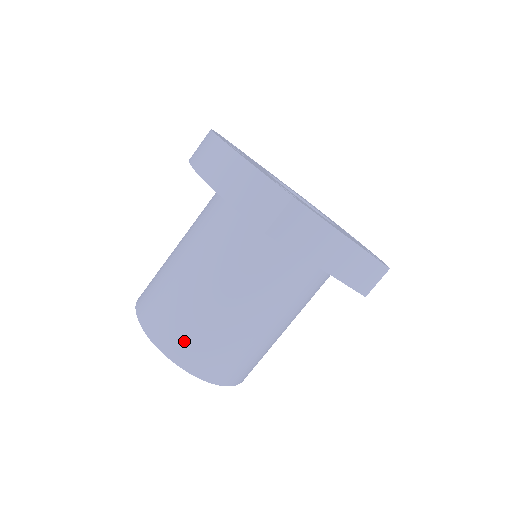
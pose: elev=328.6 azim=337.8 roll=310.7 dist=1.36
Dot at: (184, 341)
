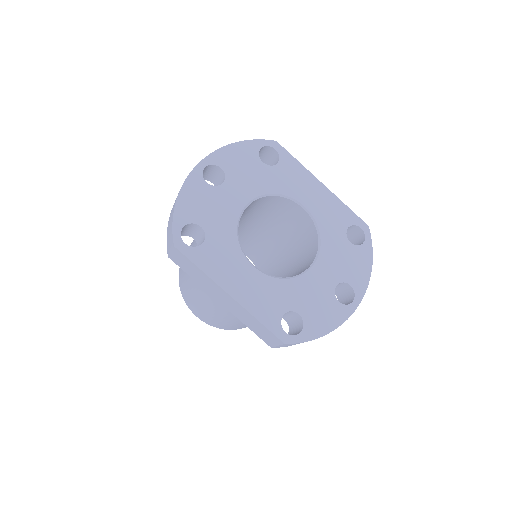
Dot at: (182, 282)
